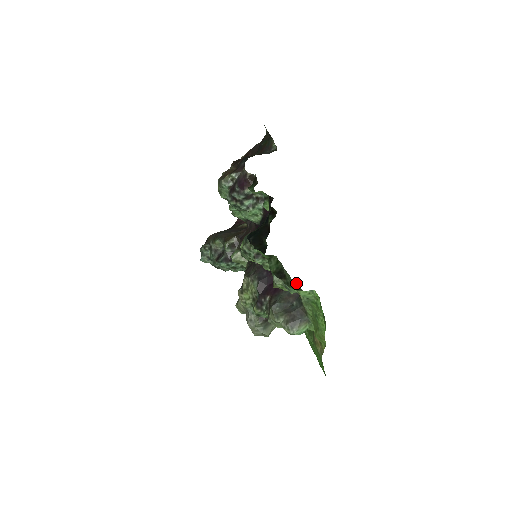
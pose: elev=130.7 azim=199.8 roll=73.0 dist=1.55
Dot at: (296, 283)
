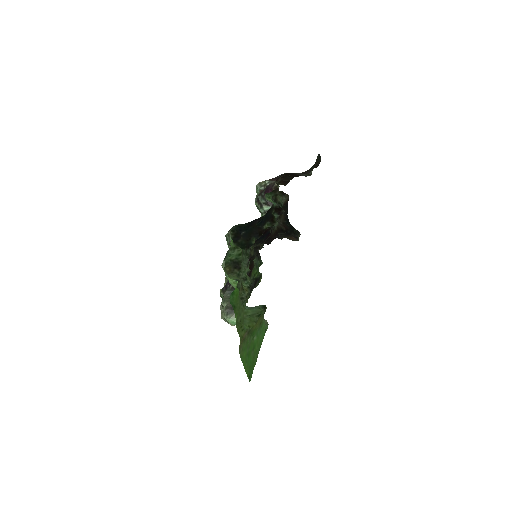
Dot at: (250, 281)
